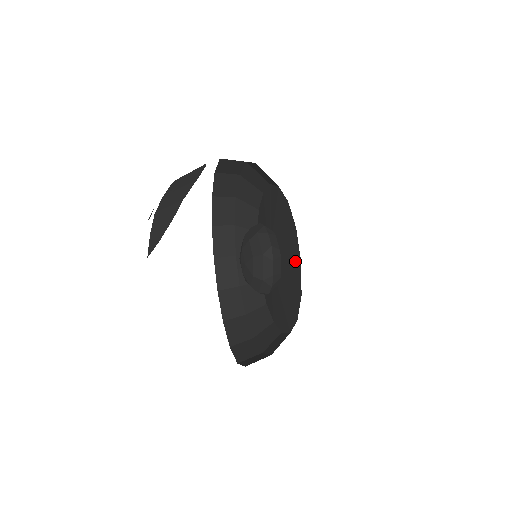
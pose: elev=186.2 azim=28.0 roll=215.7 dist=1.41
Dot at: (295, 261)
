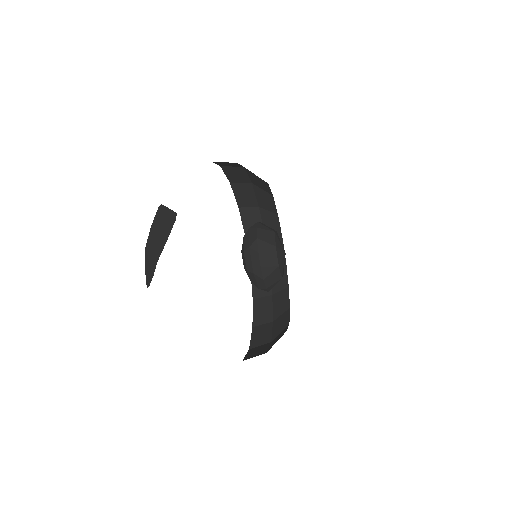
Dot at: occluded
